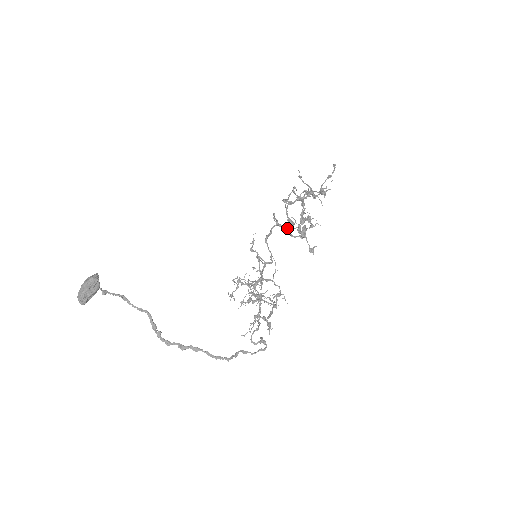
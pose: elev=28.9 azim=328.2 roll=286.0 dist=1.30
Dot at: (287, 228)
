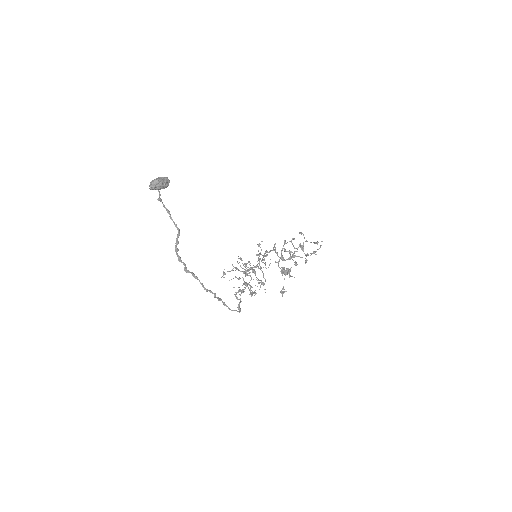
Dot at: occluded
